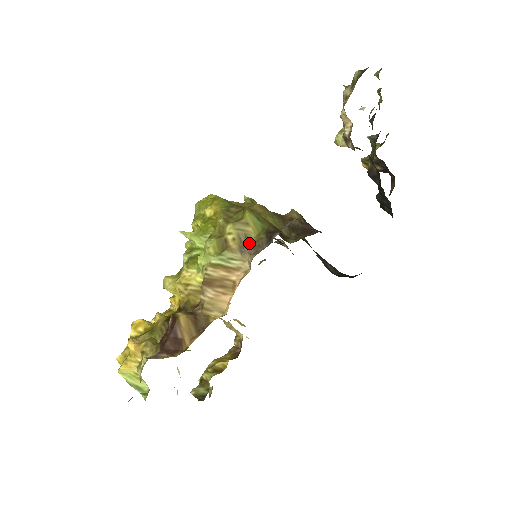
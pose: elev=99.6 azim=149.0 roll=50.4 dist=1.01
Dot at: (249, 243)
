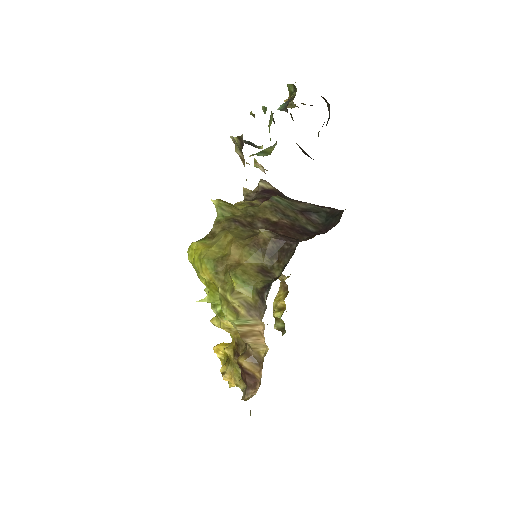
Dot at: (251, 306)
